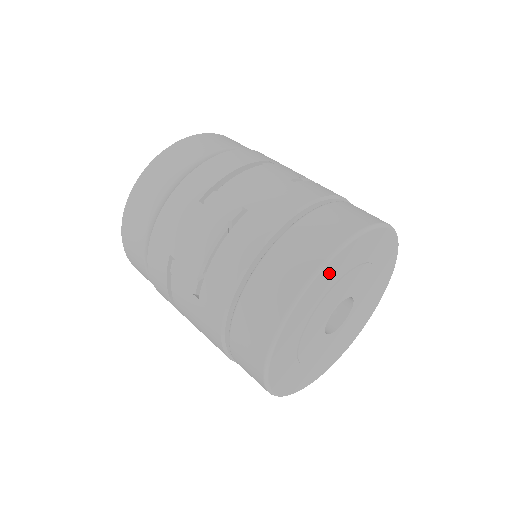
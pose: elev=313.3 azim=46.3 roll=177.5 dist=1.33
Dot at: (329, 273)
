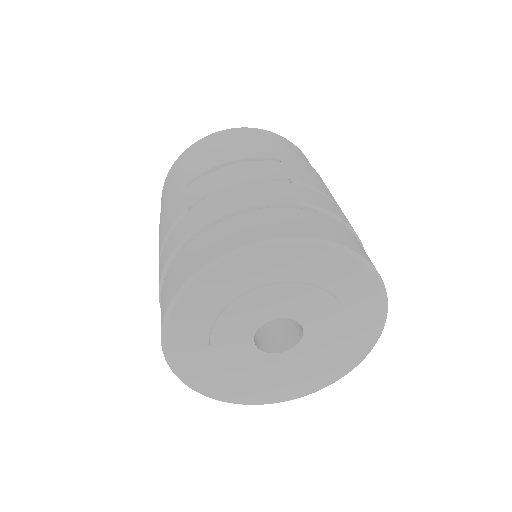
Dot at: (229, 275)
